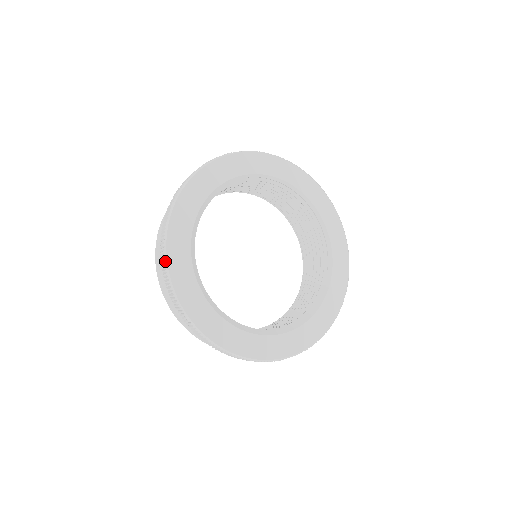
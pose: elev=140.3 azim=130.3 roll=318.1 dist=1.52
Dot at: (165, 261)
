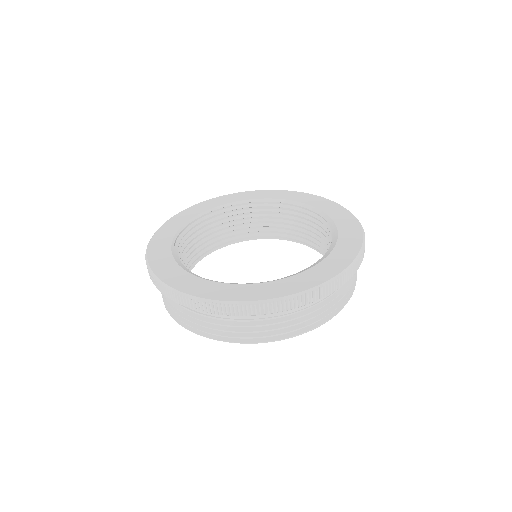
Dot at: (181, 294)
